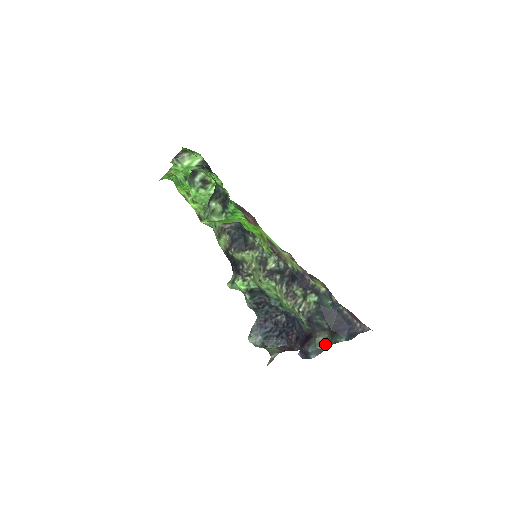
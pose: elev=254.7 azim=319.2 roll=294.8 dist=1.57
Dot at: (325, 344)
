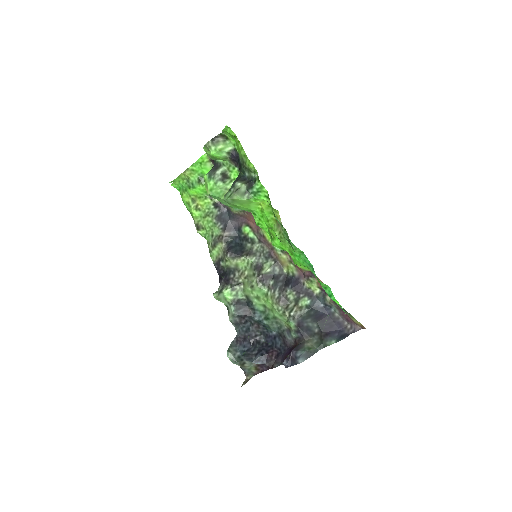
Dot at: (314, 348)
